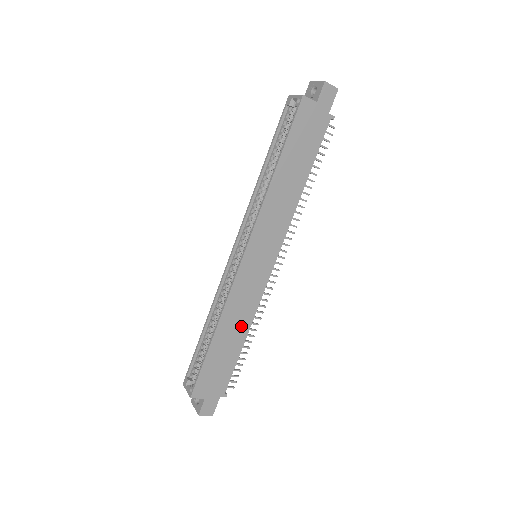
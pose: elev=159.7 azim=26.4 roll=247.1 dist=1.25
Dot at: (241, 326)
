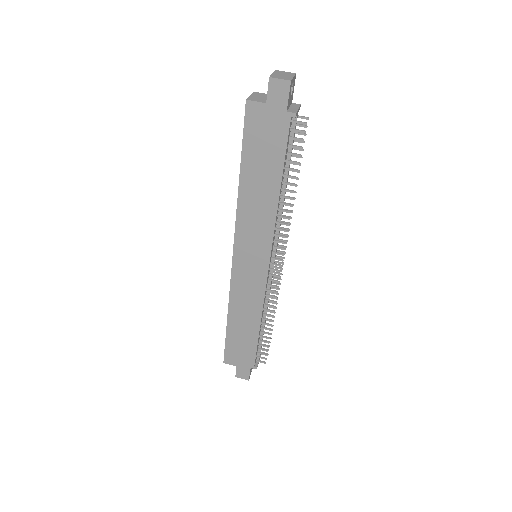
Dot at: (251, 316)
